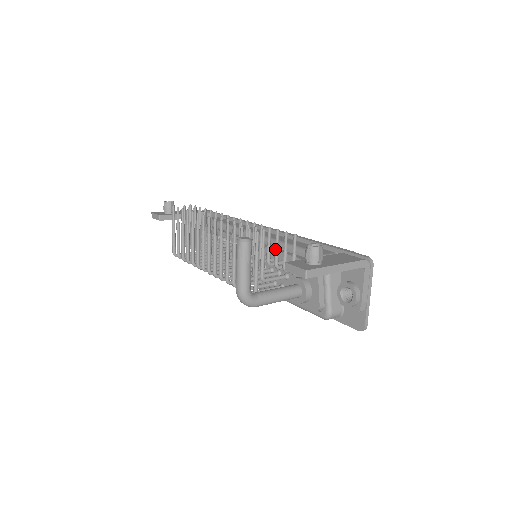
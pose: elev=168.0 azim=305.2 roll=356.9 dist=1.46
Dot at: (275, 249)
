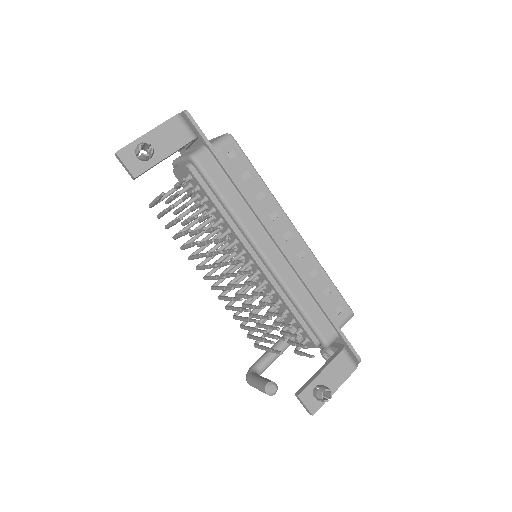
Dot at: (288, 336)
